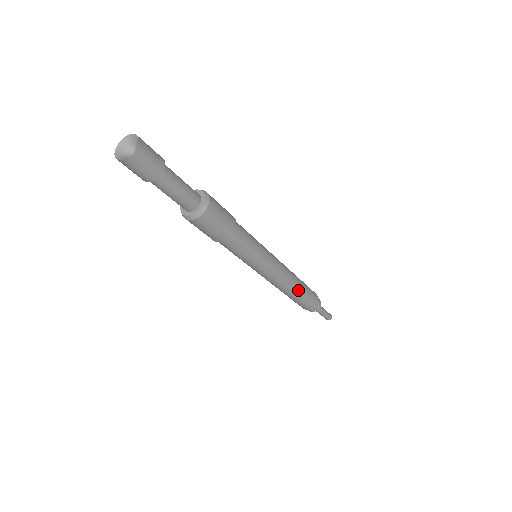
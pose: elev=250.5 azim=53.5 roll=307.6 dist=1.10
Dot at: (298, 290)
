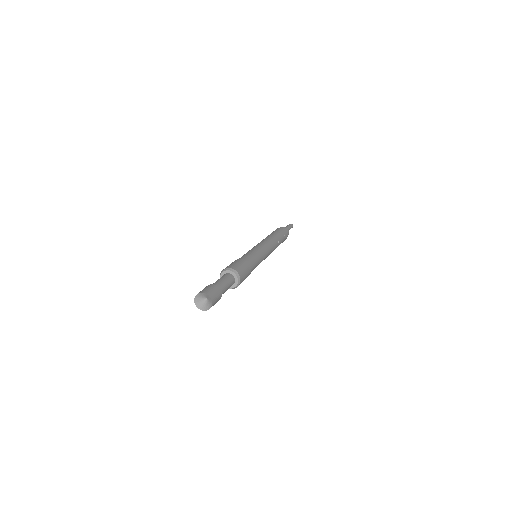
Dot at: occluded
